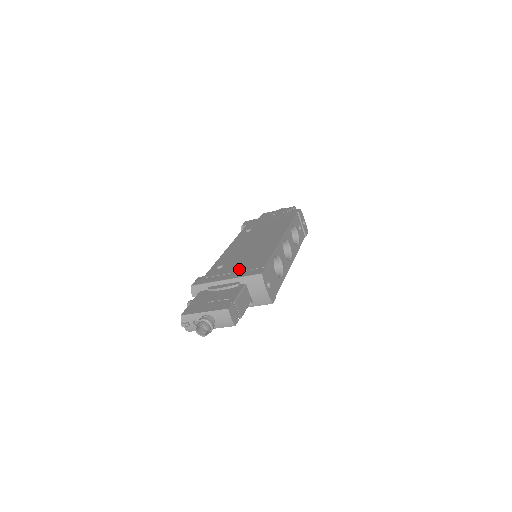
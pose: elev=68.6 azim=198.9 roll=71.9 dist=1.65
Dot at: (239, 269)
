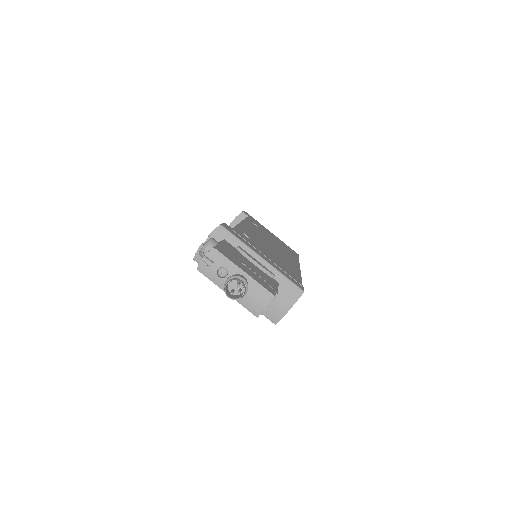
Dot at: (274, 261)
